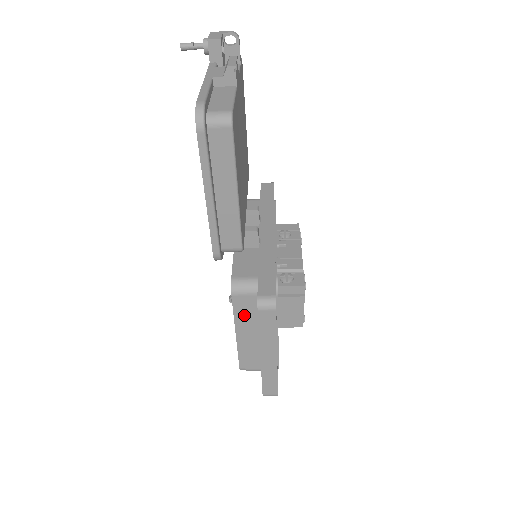
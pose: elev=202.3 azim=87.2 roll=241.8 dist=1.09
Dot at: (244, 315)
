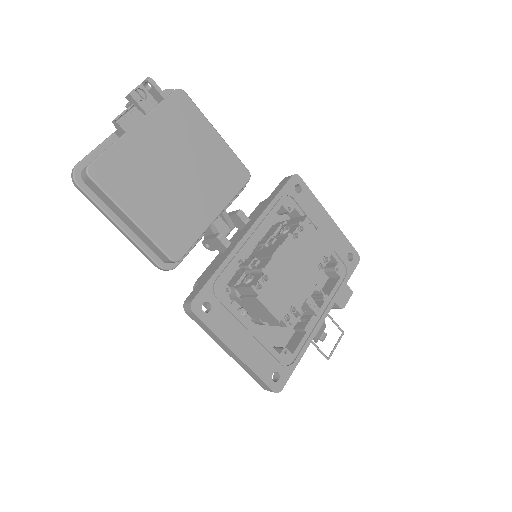
Dot at: occluded
